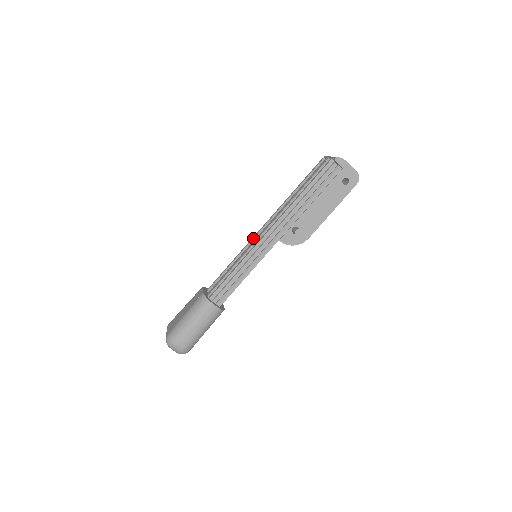
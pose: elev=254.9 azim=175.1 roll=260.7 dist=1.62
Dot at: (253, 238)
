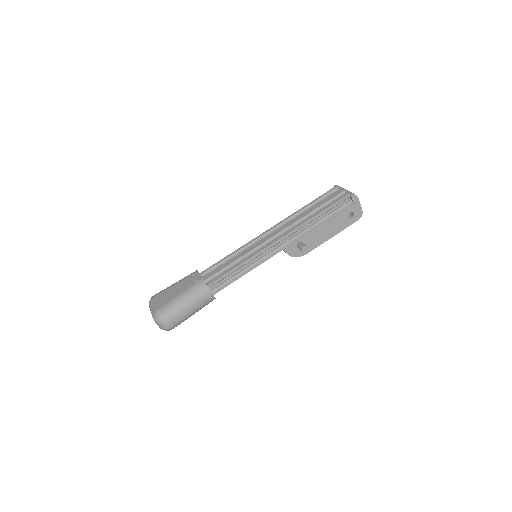
Dot at: (257, 238)
